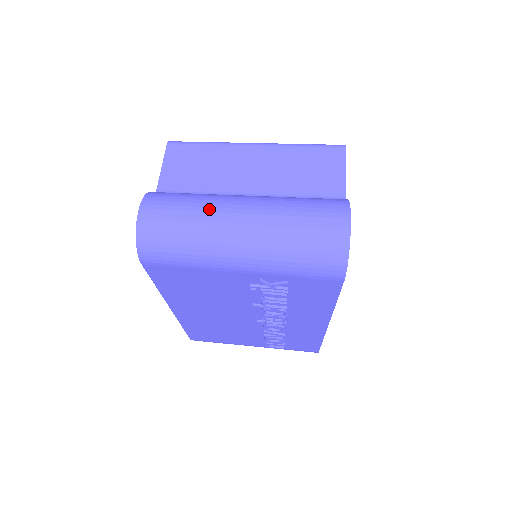
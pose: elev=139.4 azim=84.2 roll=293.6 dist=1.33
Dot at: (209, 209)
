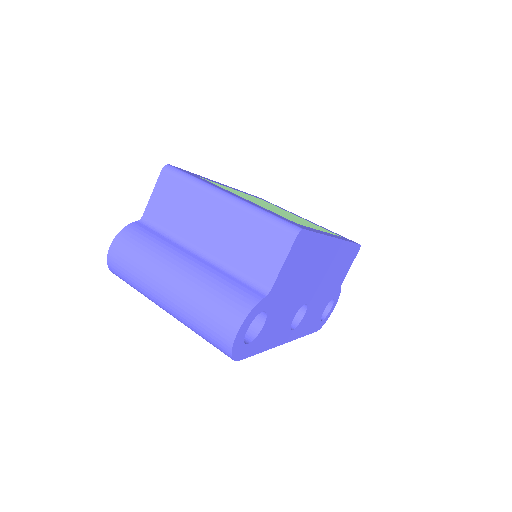
Dot at: (150, 269)
